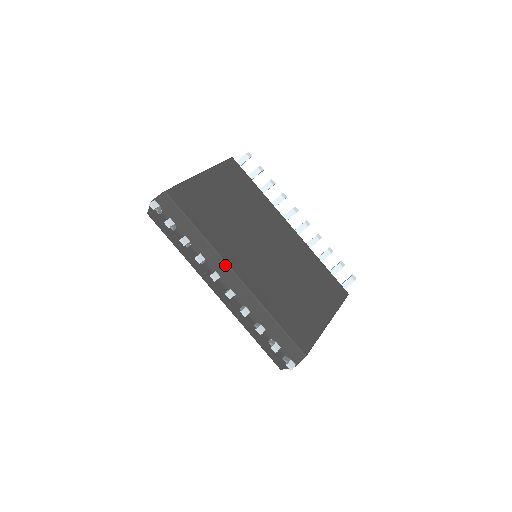
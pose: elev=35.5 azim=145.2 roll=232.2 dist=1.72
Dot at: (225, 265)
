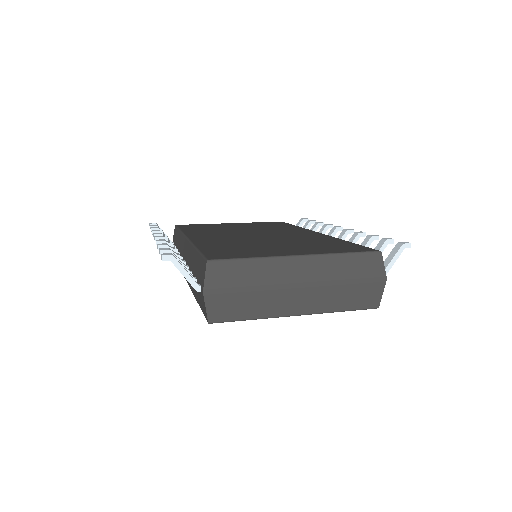
Dot at: (185, 238)
